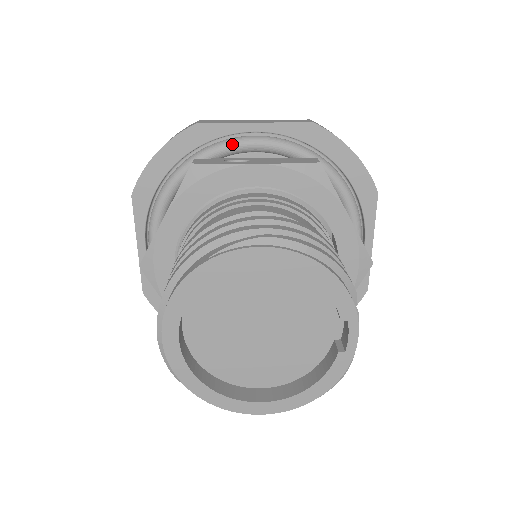
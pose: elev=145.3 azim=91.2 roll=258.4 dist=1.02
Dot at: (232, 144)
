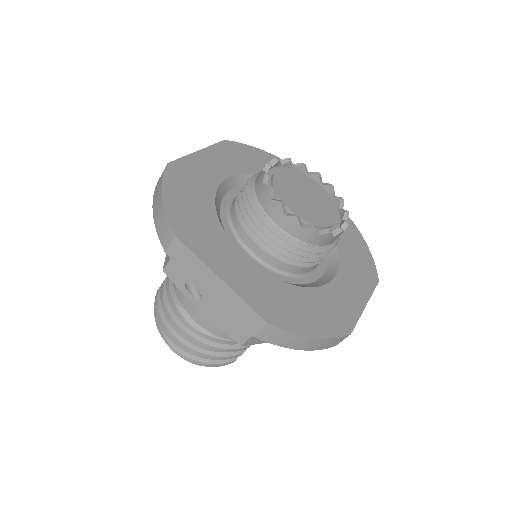
Dot at: occluded
